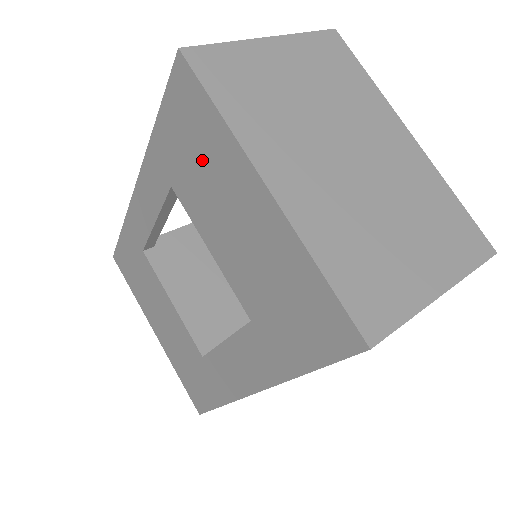
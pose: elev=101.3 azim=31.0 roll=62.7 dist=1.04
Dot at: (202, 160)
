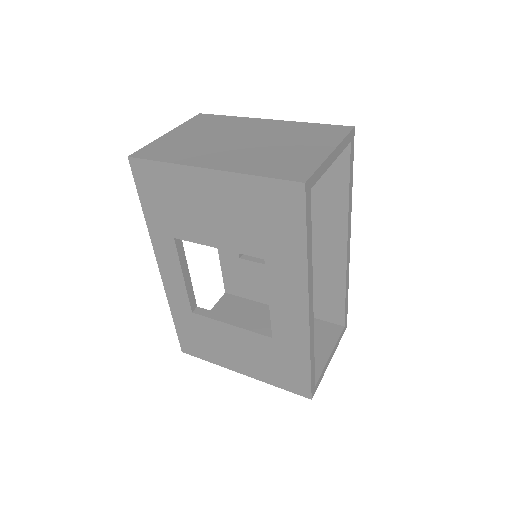
Dot at: (175, 198)
